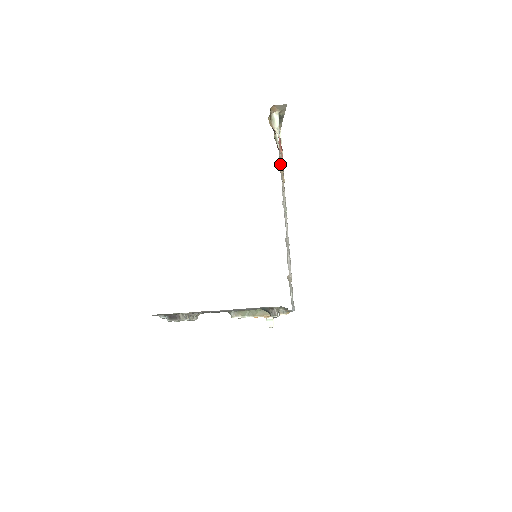
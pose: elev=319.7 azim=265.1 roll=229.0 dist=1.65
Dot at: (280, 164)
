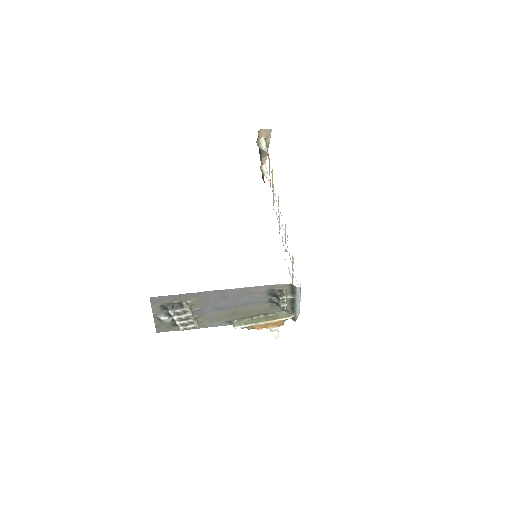
Dot at: (272, 169)
